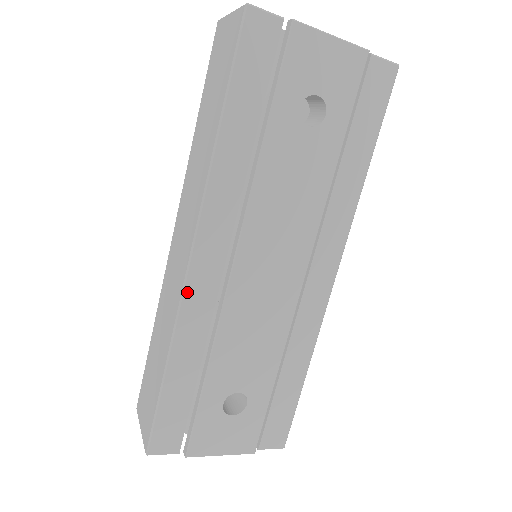
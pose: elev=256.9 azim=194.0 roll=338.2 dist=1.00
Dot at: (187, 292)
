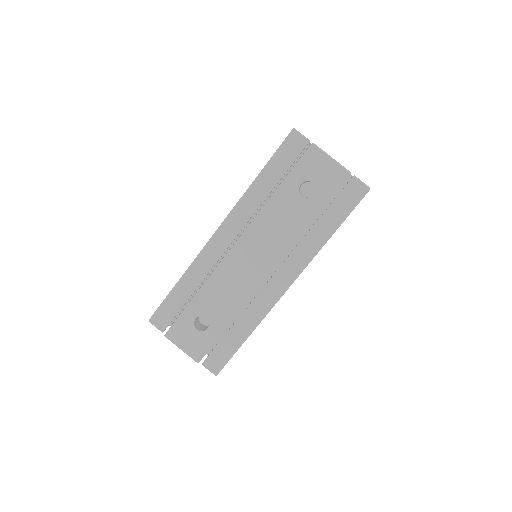
Dot at: (207, 247)
